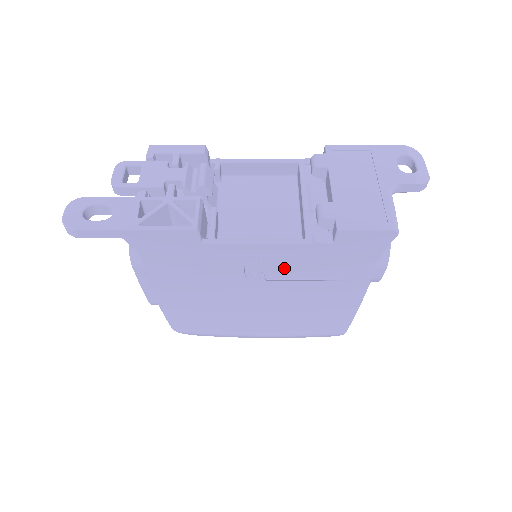
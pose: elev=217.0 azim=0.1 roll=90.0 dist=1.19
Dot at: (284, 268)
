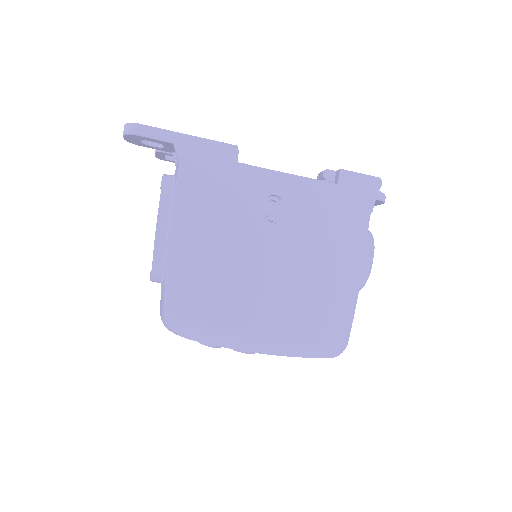
Dot at: (296, 217)
